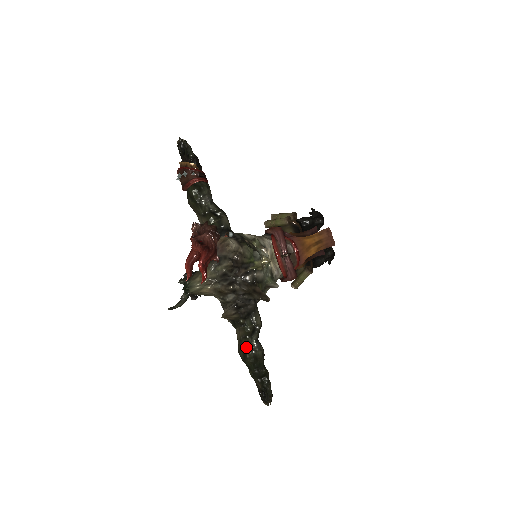
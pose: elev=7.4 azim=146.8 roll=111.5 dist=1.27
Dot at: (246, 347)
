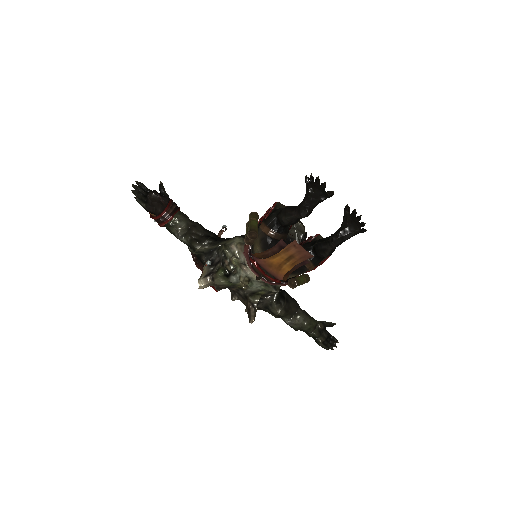
Dot at: (284, 321)
